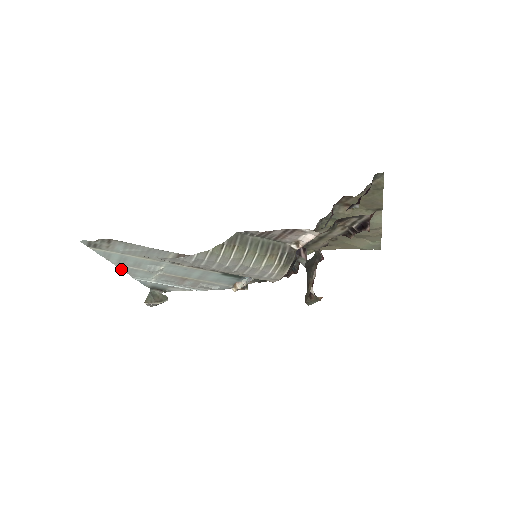
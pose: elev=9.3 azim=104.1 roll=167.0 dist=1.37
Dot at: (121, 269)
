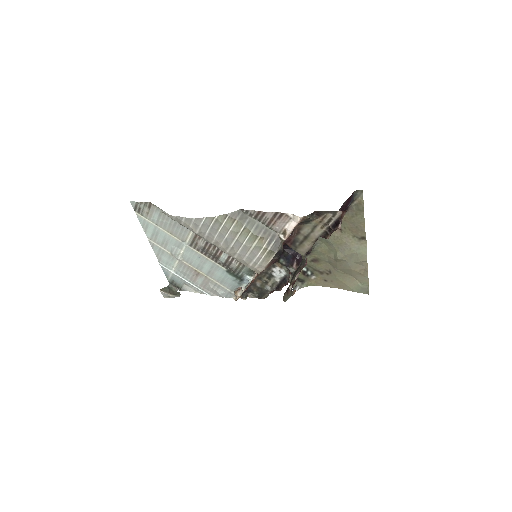
Dot at: (152, 248)
